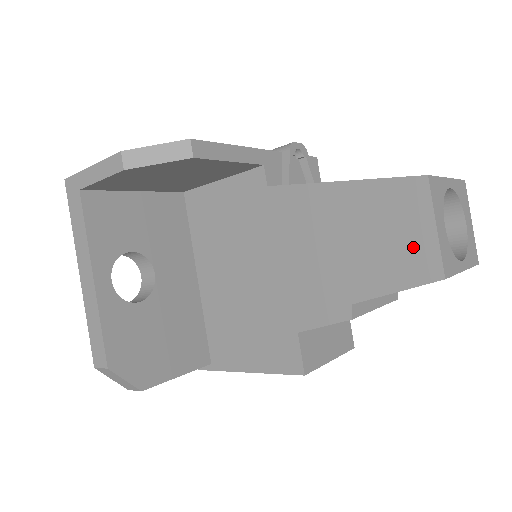
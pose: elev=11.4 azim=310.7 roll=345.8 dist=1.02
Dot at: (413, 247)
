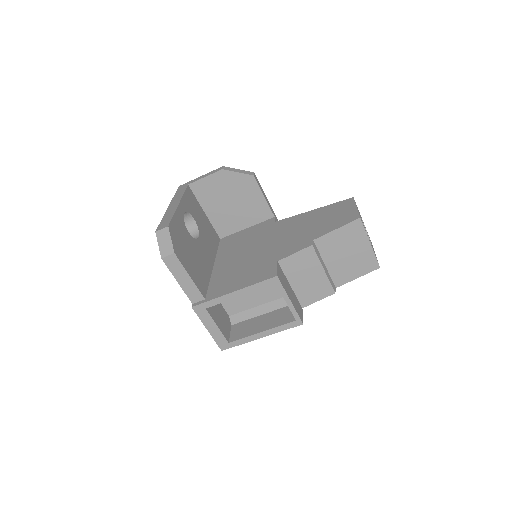
Dot at: (346, 215)
